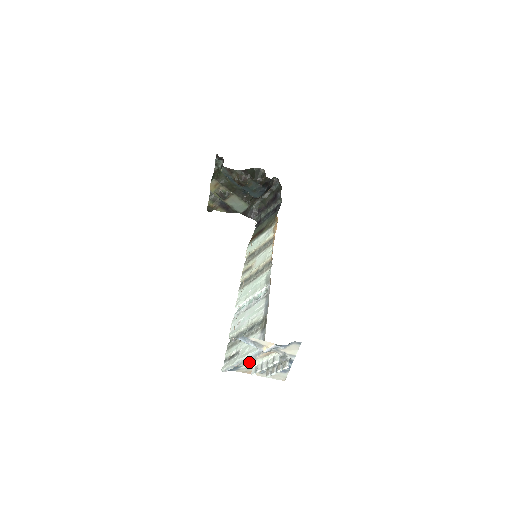
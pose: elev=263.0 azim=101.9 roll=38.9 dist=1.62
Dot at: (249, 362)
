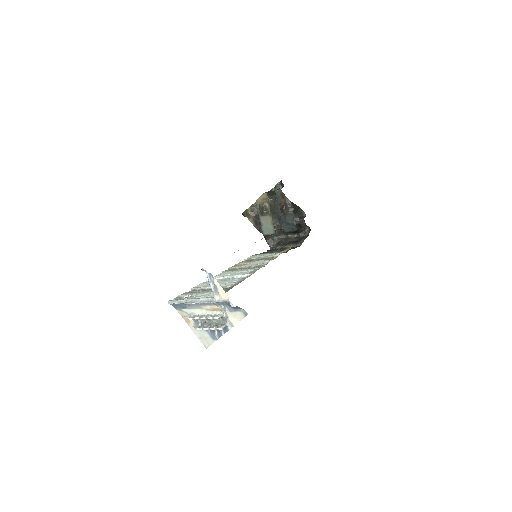
Dot at: (194, 308)
